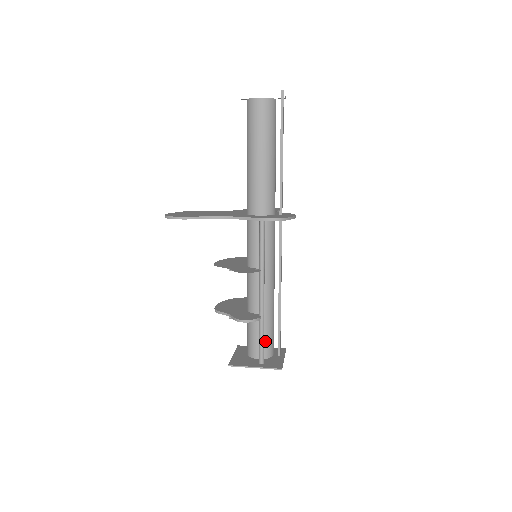
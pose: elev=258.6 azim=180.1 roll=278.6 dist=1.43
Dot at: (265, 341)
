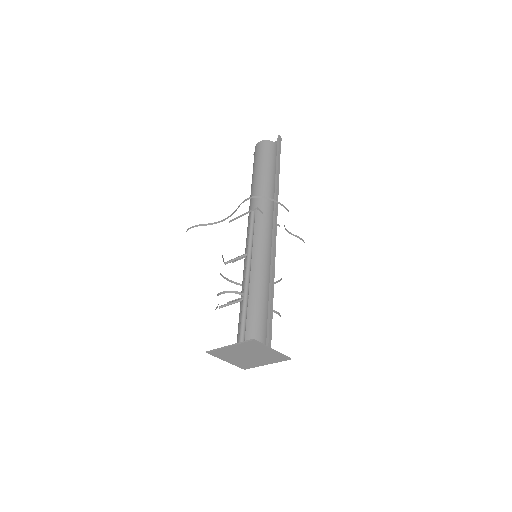
Dot at: (250, 325)
